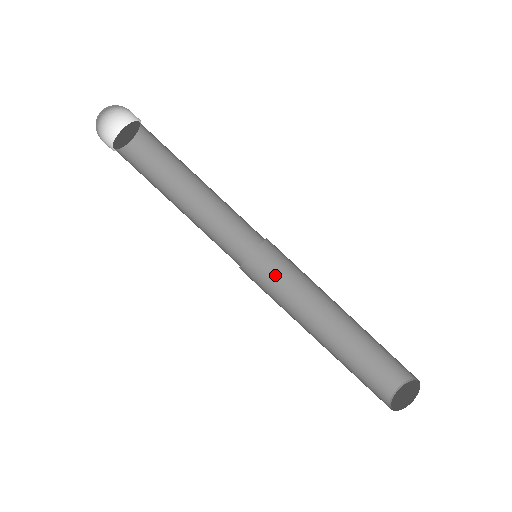
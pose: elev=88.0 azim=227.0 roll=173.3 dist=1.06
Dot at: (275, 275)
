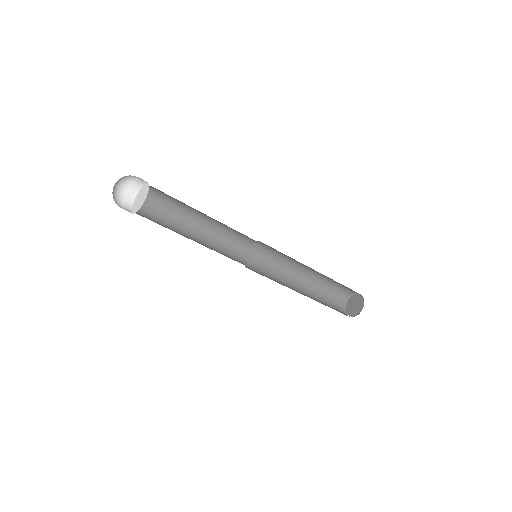
Dot at: (270, 254)
